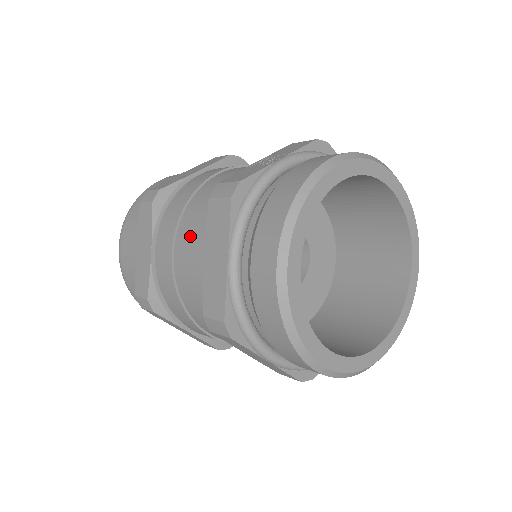
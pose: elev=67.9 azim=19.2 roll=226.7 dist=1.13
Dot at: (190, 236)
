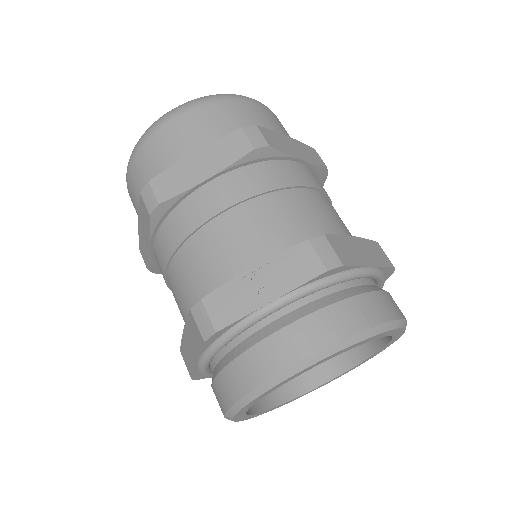
Dot at: (179, 286)
